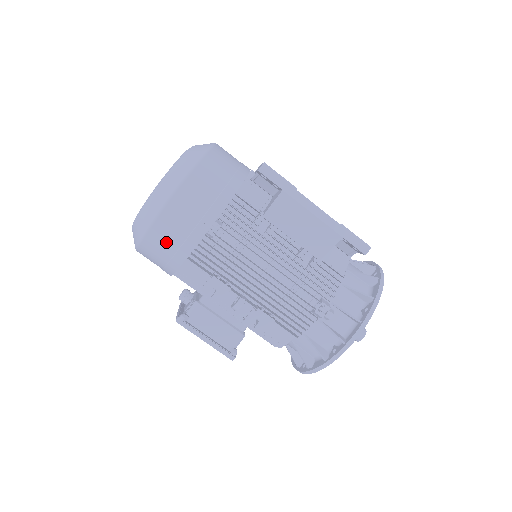
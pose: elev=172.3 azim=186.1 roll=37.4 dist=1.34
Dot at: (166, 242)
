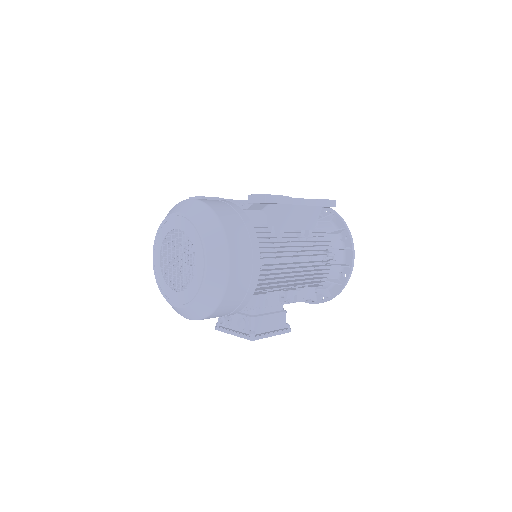
Dot at: (236, 297)
